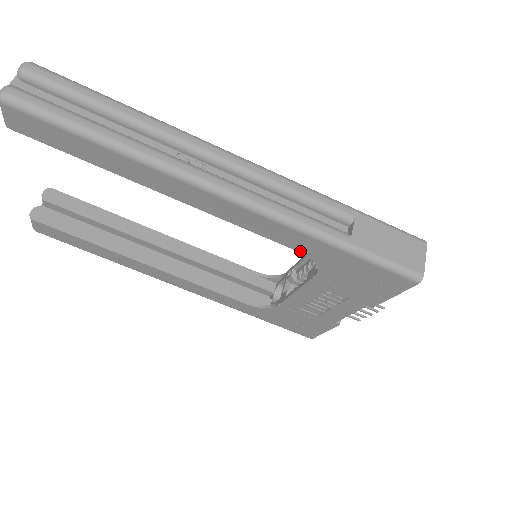
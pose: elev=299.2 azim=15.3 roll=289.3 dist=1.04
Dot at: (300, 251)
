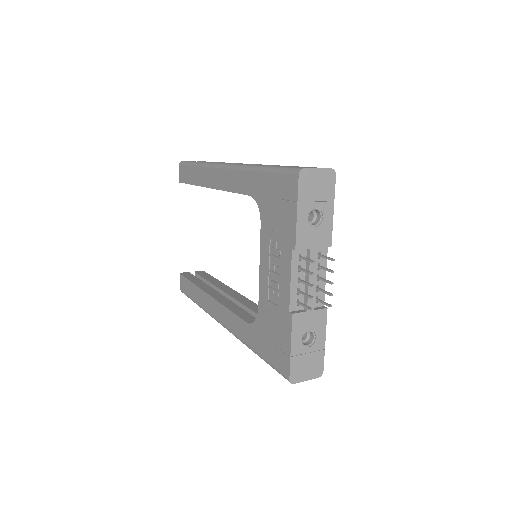
Dot at: (249, 194)
